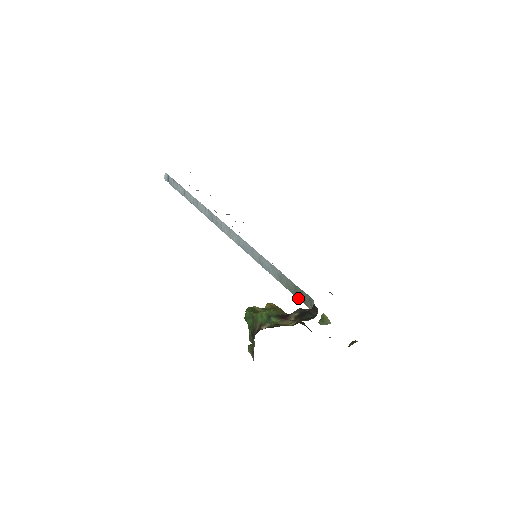
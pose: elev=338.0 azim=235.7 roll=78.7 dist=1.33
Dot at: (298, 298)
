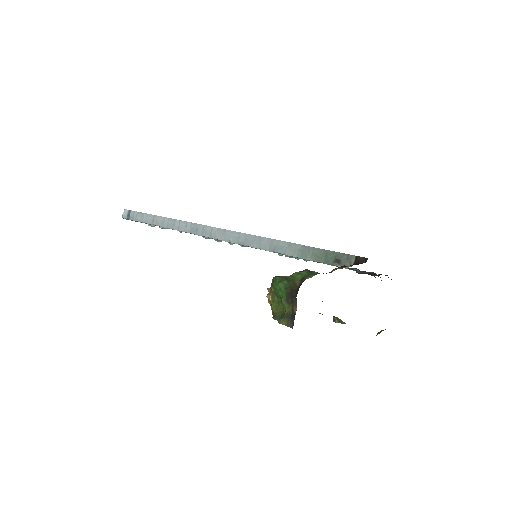
Dot at: (330, 263)
